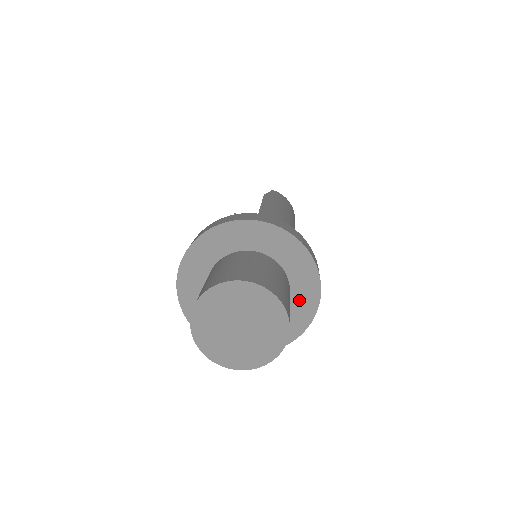
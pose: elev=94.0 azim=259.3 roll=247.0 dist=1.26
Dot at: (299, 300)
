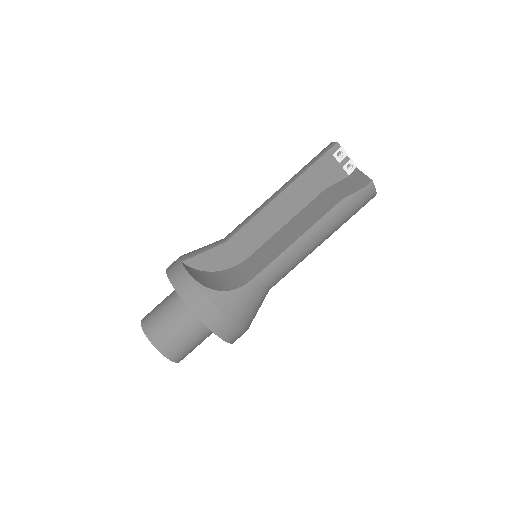
Dot at: occluded
